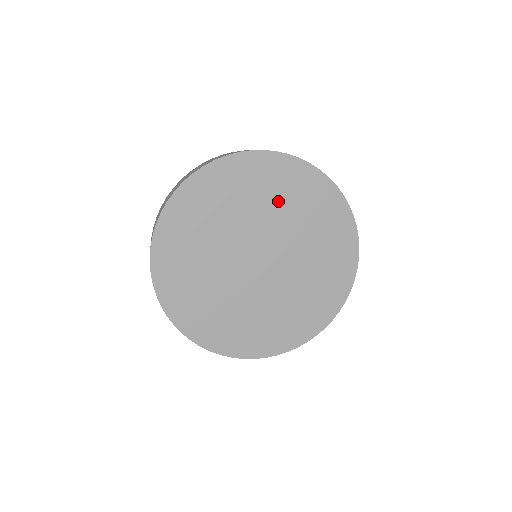
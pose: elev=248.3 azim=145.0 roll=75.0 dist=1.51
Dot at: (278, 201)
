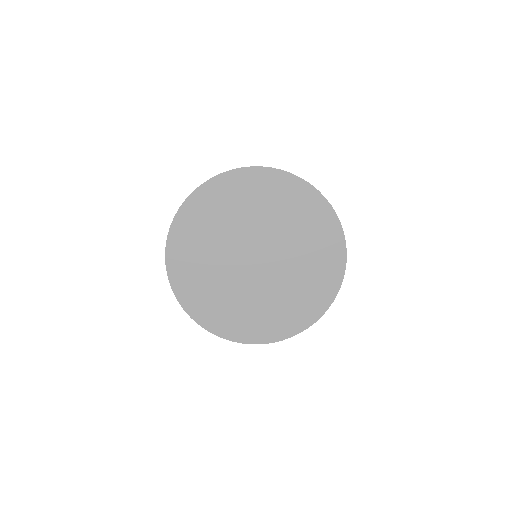
Dot at: (255, 207)
